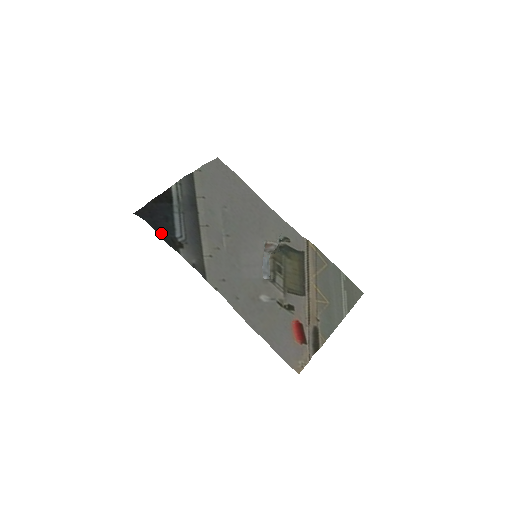
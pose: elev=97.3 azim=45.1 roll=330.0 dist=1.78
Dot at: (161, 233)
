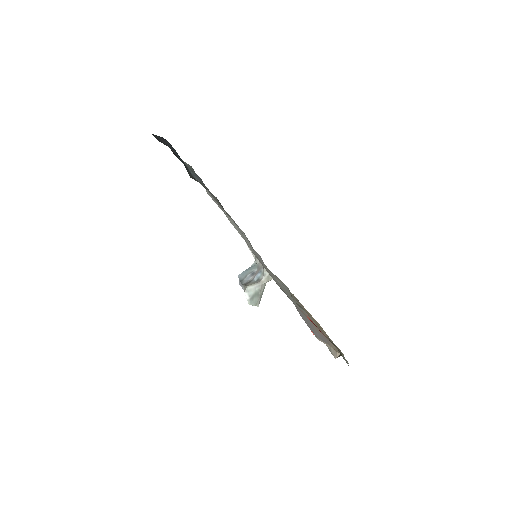
Dot at: occluded
